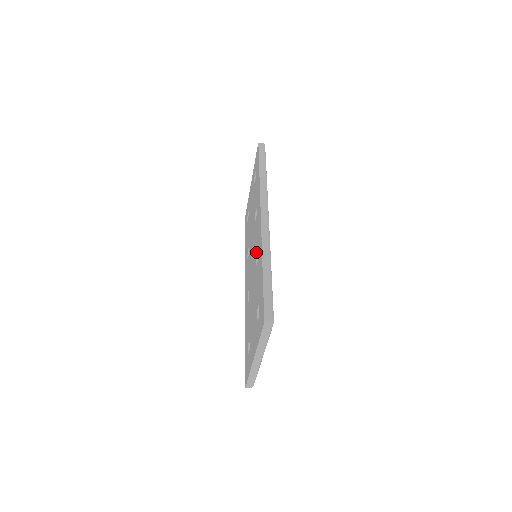
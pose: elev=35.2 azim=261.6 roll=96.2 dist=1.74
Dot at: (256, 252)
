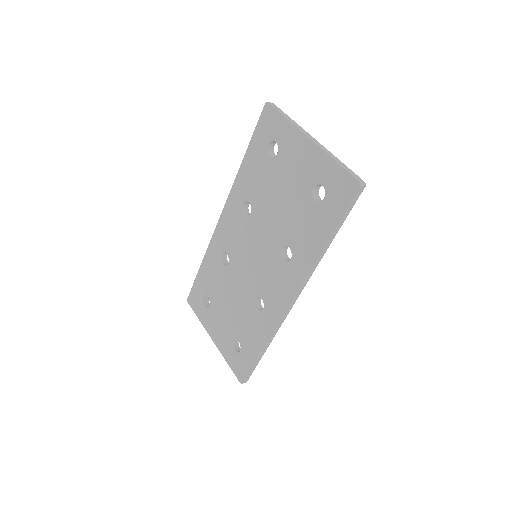
Dot at: (261, 295)
